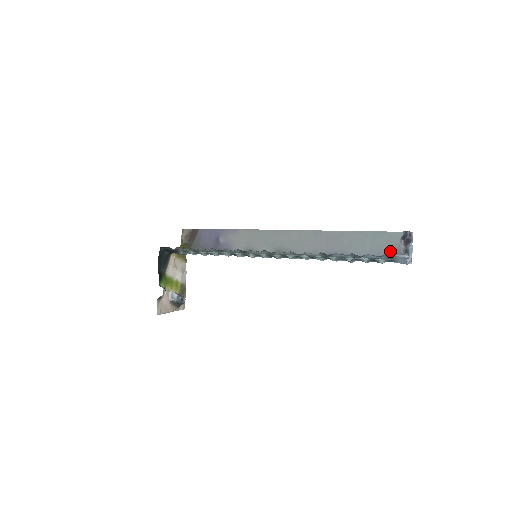
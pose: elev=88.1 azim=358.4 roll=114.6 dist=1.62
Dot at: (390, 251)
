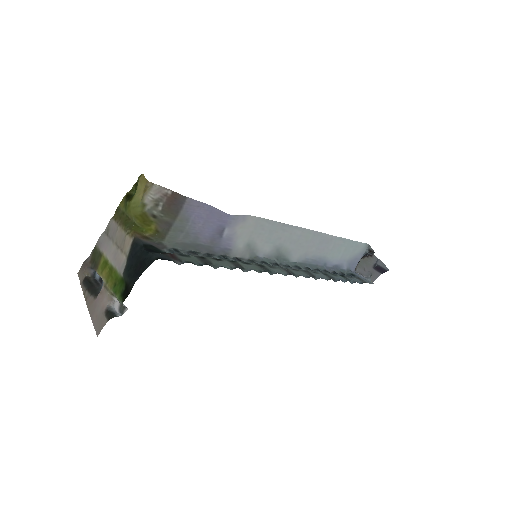
Dot at: (351, 259)
